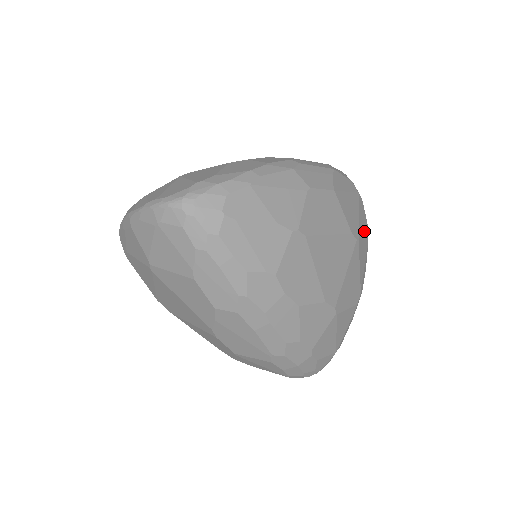
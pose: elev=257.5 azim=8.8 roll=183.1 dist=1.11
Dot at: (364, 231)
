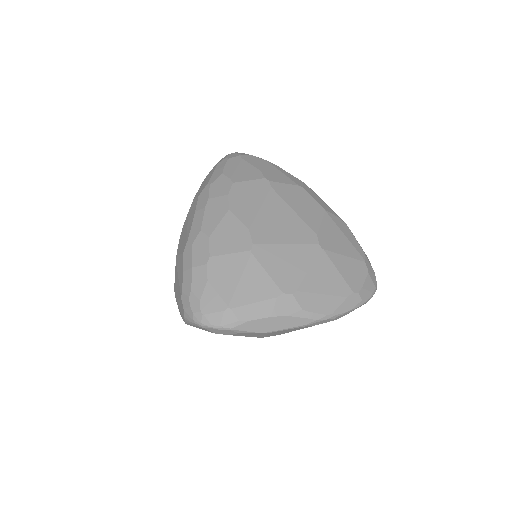
Dot at: (344, 274)
